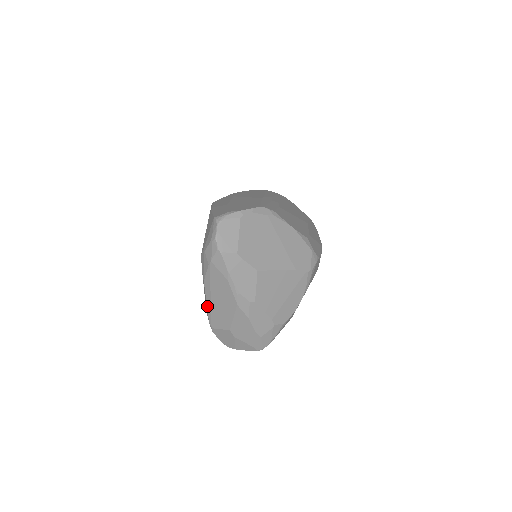
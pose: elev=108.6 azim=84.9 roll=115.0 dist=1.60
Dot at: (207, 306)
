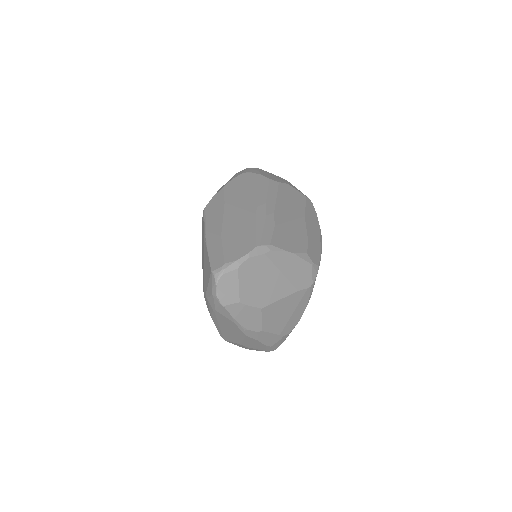
Dot at: (217, 328)
